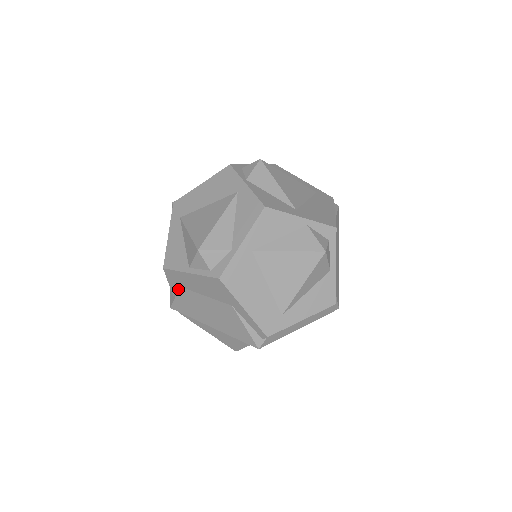
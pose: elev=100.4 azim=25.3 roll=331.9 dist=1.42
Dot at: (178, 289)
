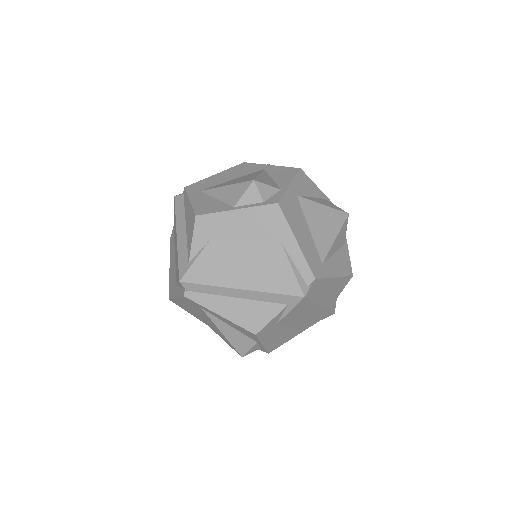
Dot at: (204, 245)
